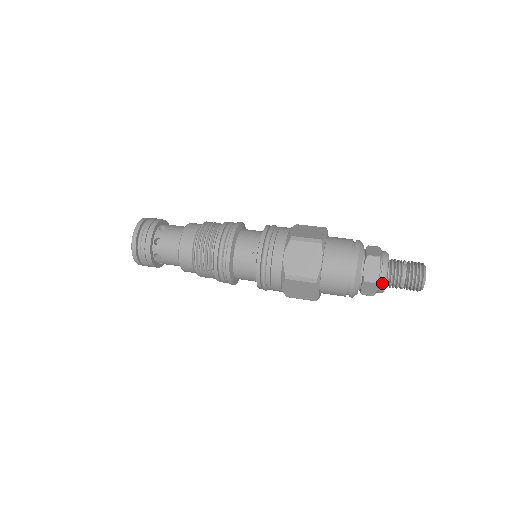
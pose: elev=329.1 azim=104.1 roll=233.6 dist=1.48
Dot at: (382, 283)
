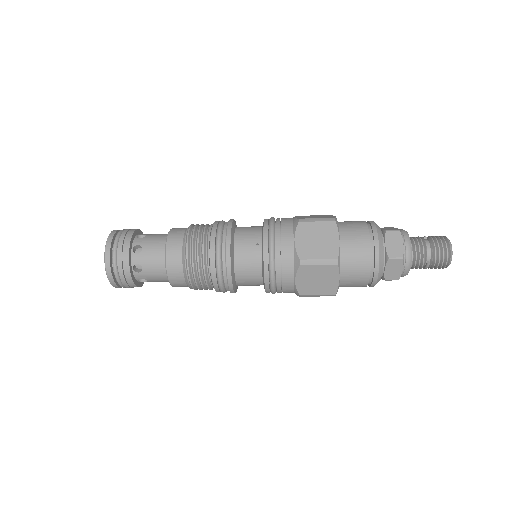
Dot at: (408, 259)
